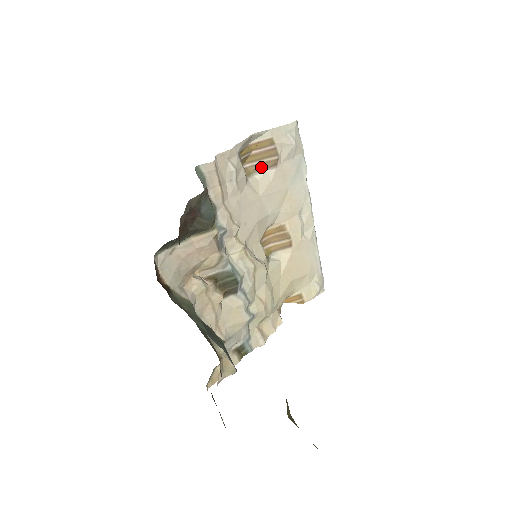
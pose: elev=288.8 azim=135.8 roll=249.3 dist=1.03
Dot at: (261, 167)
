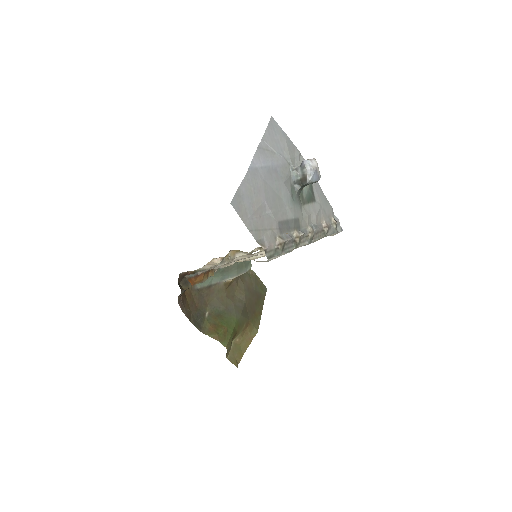
Dot at: (246, 253)
